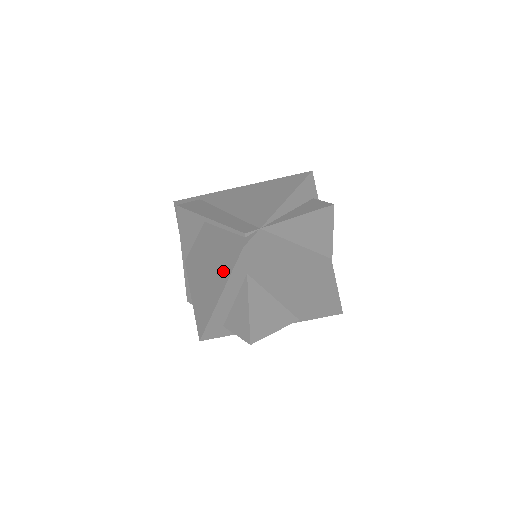
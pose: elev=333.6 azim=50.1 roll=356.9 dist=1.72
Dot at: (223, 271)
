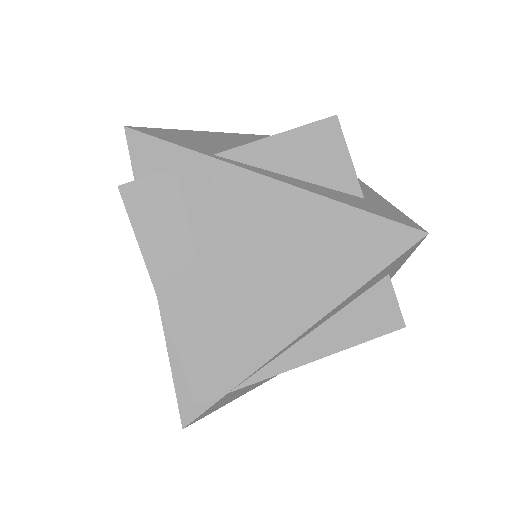
Dot at: occluded
